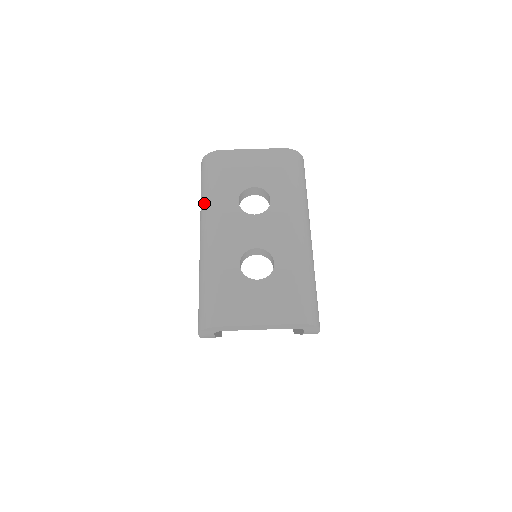
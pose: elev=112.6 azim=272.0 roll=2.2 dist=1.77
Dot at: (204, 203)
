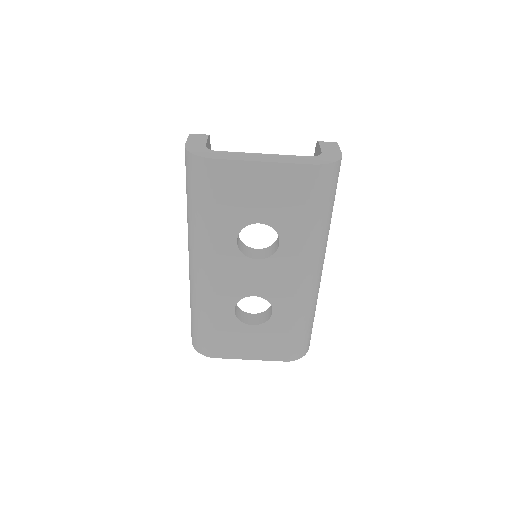
Dot at: (192, 227)
